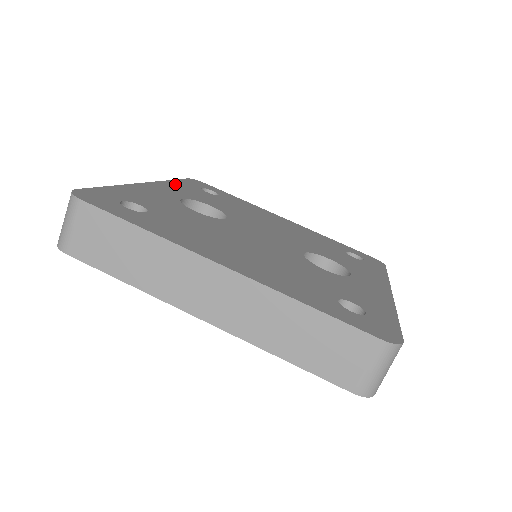
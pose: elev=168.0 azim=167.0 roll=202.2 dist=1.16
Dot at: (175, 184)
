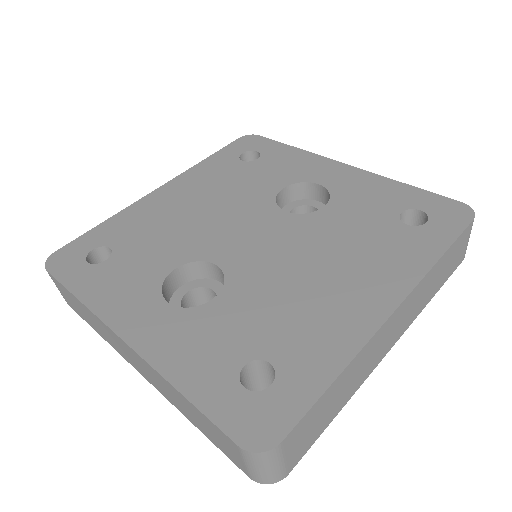
Dot at: (98, 298)
